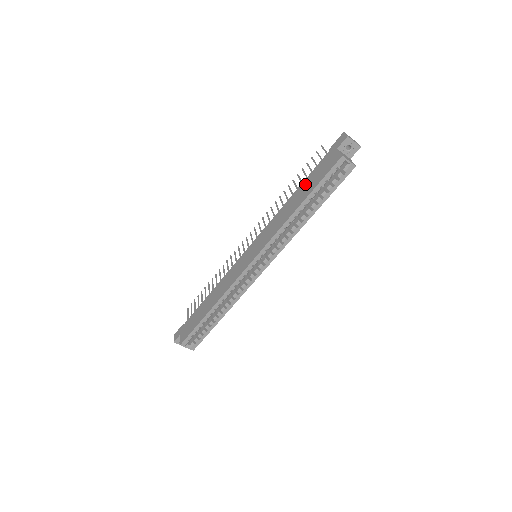
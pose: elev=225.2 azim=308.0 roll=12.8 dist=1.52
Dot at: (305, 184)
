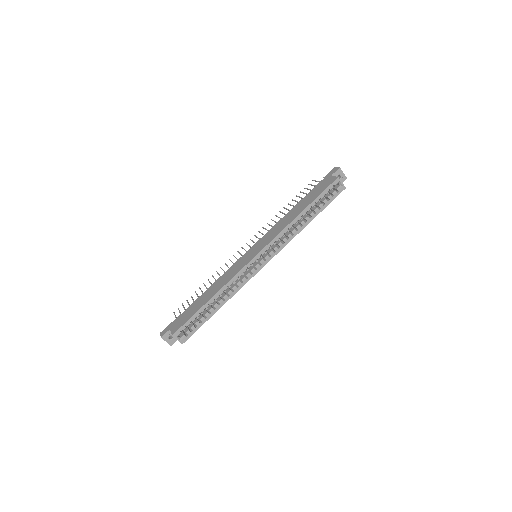
Dot at: (304, 199)
